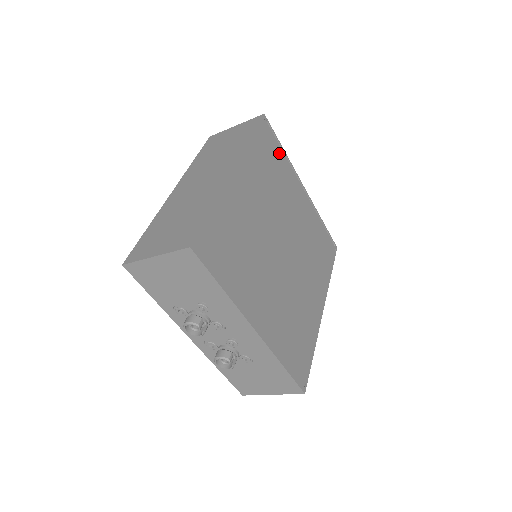
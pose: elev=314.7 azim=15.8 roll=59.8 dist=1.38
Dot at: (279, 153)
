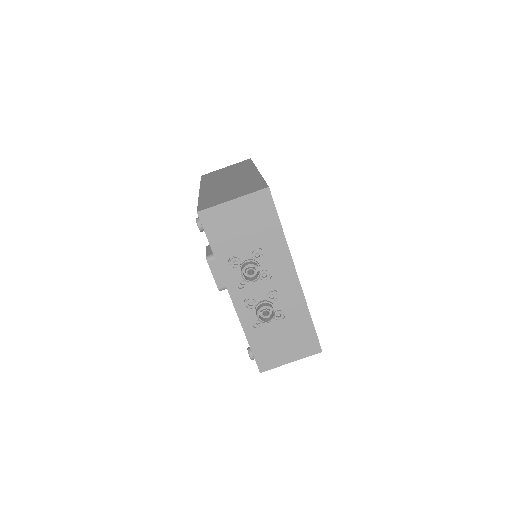
Dot at: occluded
